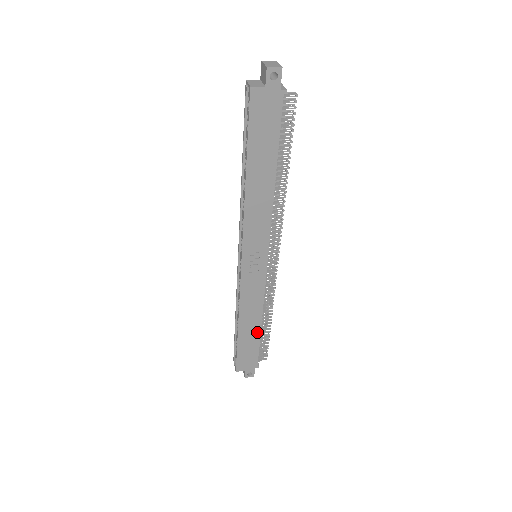
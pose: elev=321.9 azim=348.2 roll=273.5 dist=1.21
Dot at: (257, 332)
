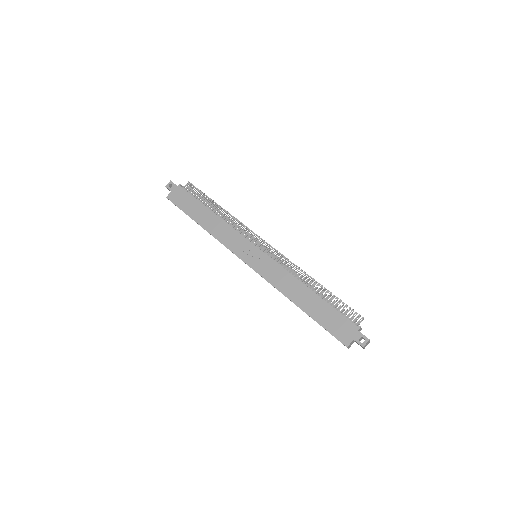
Dot at: (316, 298)
